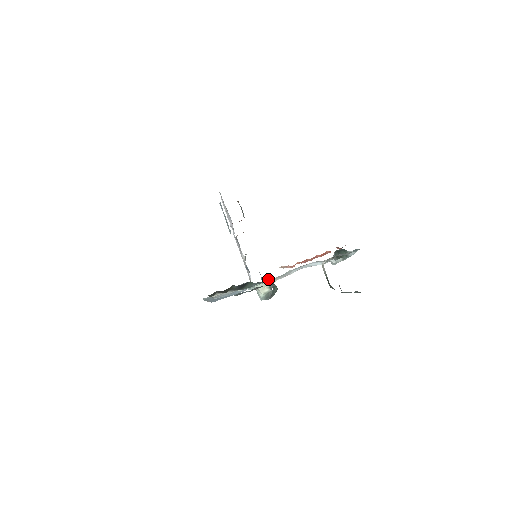
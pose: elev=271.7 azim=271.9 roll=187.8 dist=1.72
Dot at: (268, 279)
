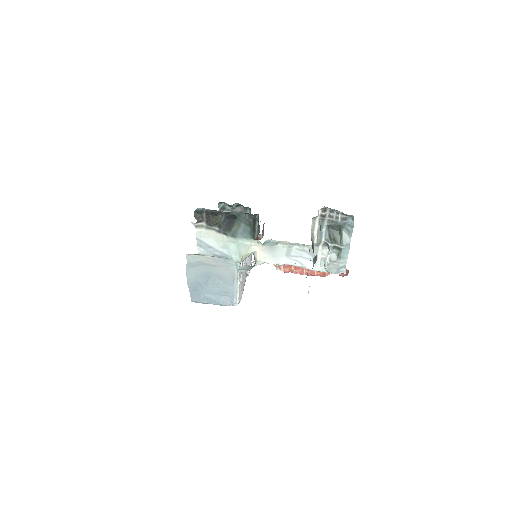
Dot at: (256, 243)
